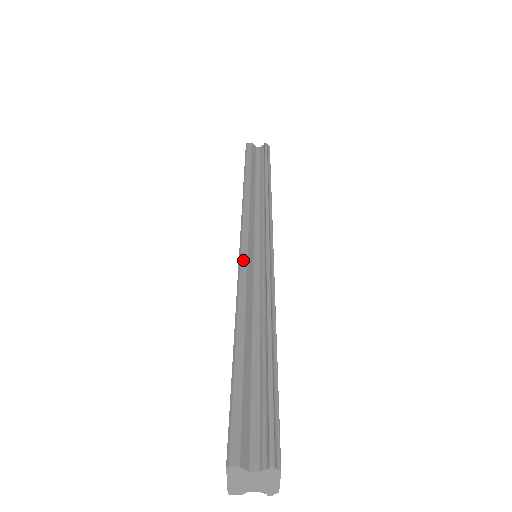
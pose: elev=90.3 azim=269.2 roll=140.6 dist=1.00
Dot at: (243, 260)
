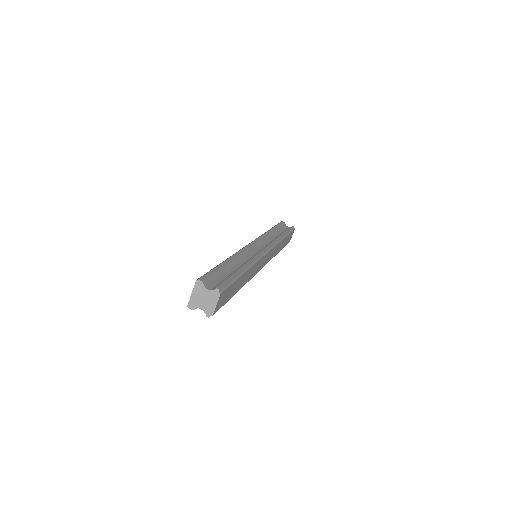
Dot at: (248, 246)
